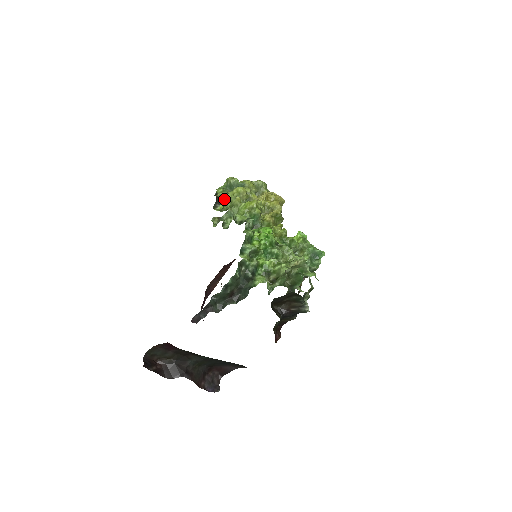
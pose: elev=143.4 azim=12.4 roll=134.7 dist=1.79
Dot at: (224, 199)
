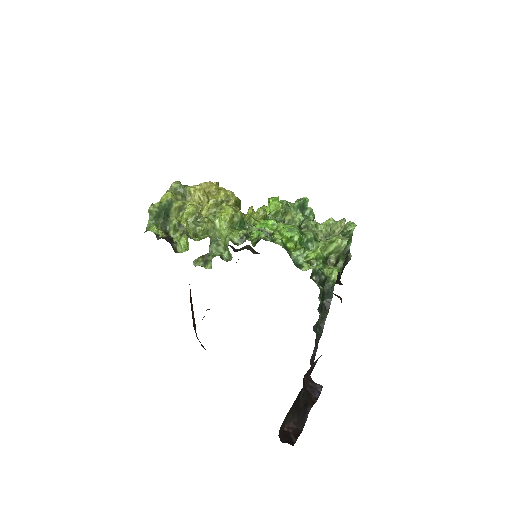
Dot at: (166, 234)
